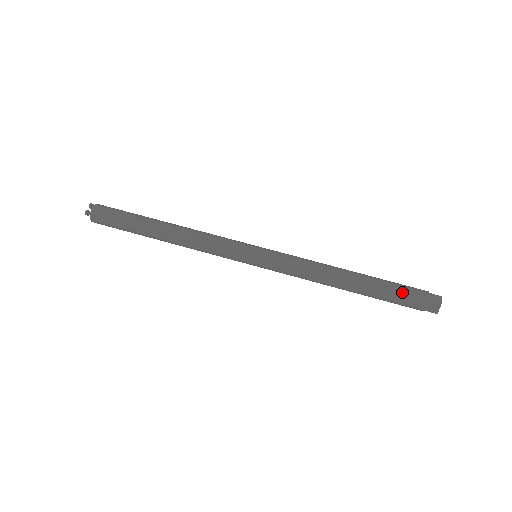
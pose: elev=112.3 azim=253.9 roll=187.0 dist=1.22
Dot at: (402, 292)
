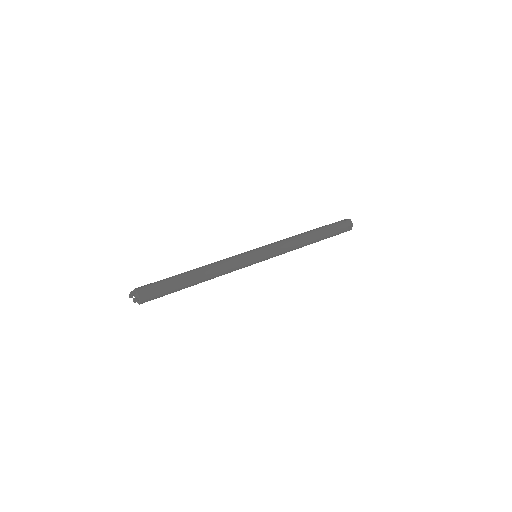
Dot at: (336, 229)
